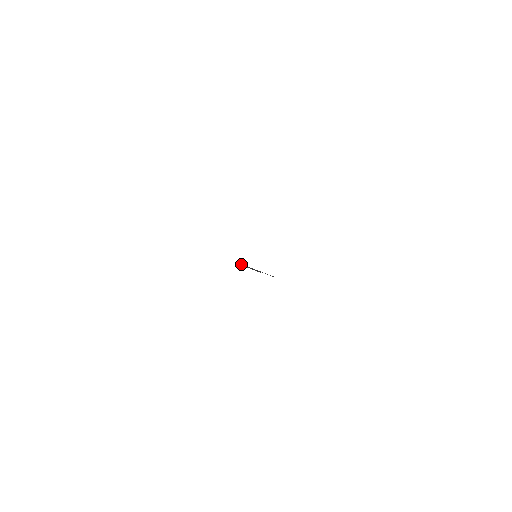
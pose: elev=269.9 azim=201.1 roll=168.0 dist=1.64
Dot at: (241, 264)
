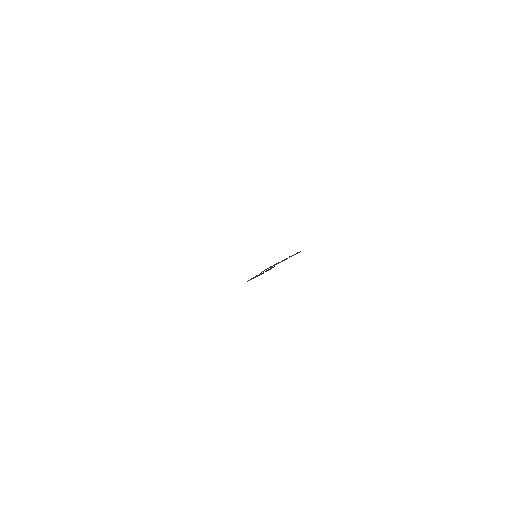
Dot at: (261, 272)
